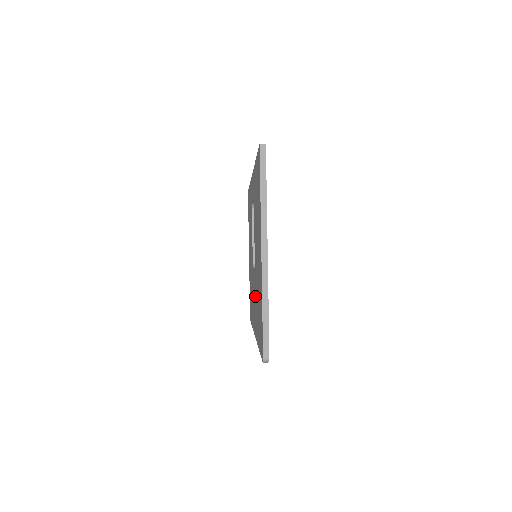
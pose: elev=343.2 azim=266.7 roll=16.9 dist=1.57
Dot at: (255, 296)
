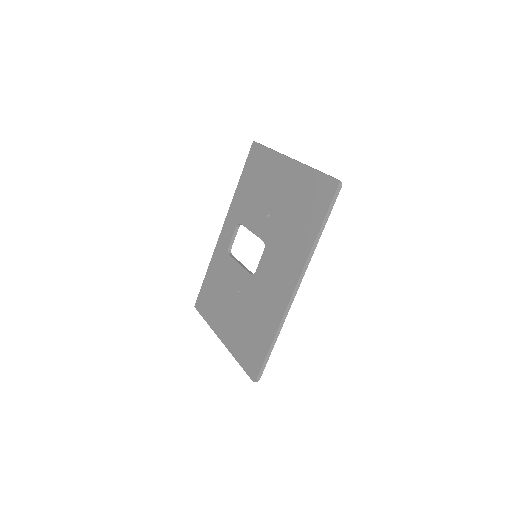
Dot at: (279, 252)
